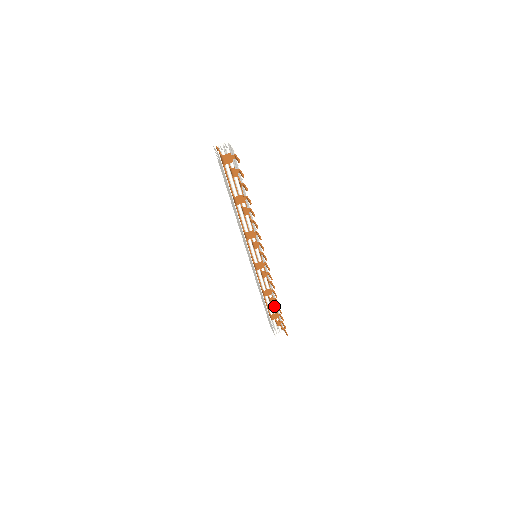
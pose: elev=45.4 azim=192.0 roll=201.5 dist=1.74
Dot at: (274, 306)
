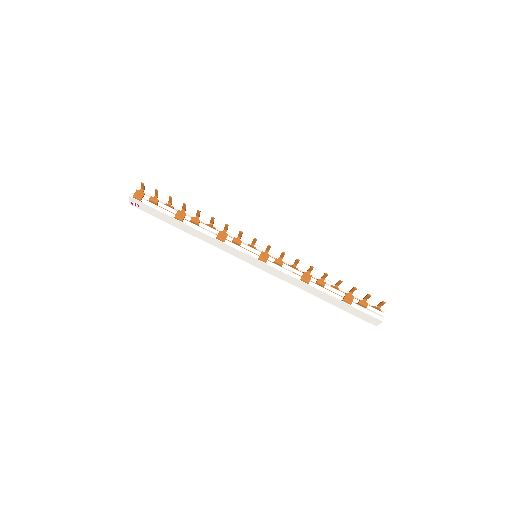
Dot at: (334, 289)
